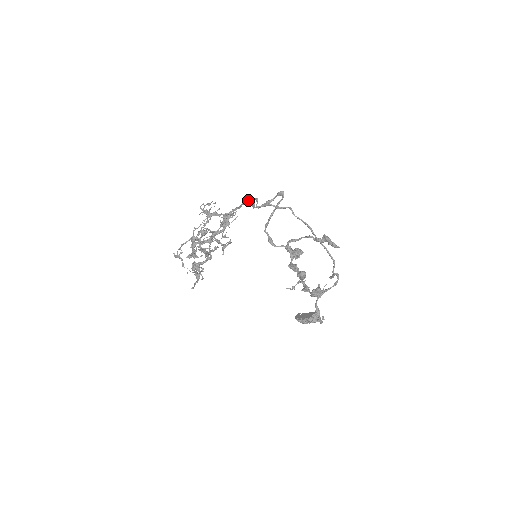
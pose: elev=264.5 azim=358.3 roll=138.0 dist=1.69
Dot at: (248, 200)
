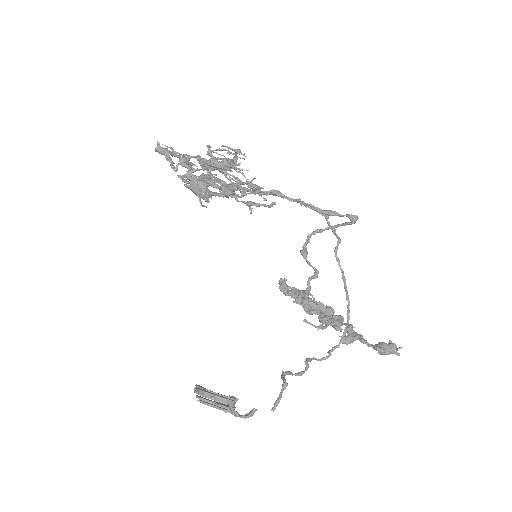
Dot at: occluded
